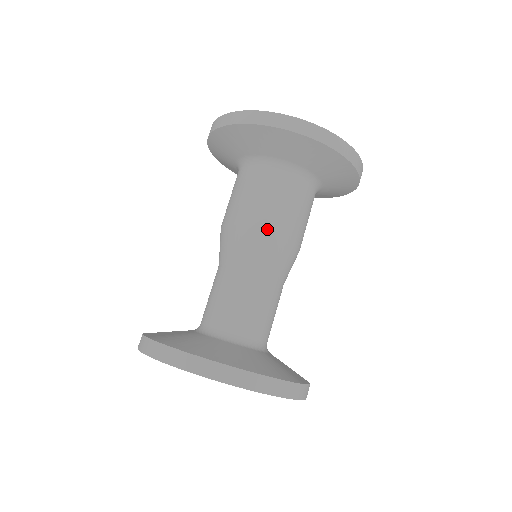
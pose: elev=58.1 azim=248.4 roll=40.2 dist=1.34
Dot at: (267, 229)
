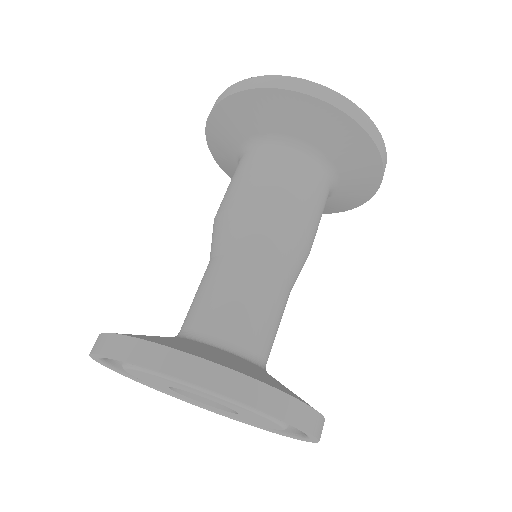
Dot at: (280, 216)
